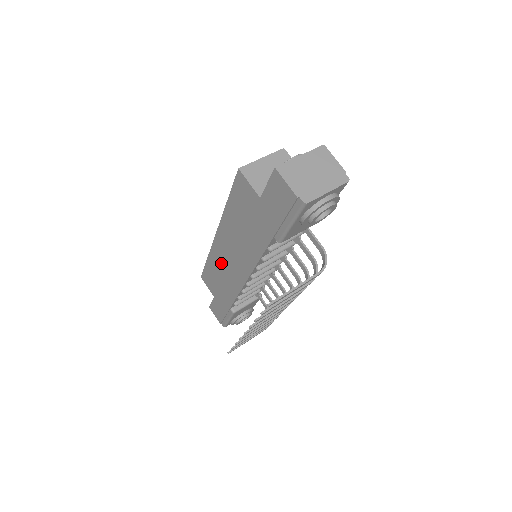
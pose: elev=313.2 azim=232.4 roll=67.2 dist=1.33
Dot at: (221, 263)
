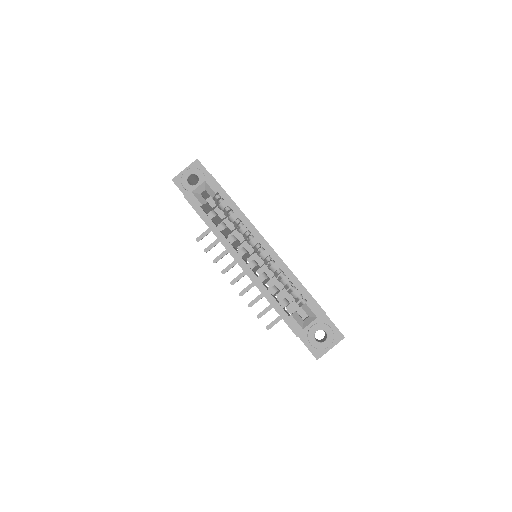
Dot at: occluded
